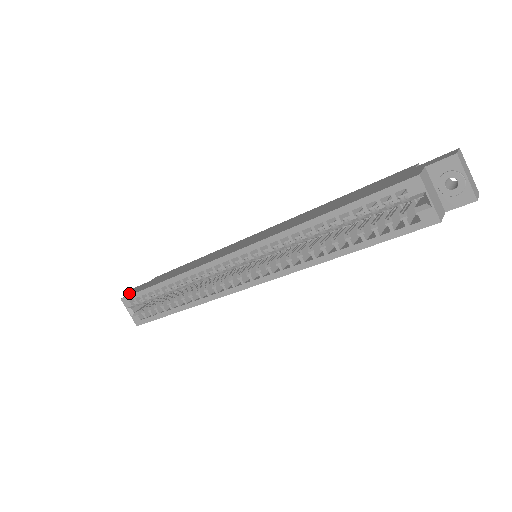
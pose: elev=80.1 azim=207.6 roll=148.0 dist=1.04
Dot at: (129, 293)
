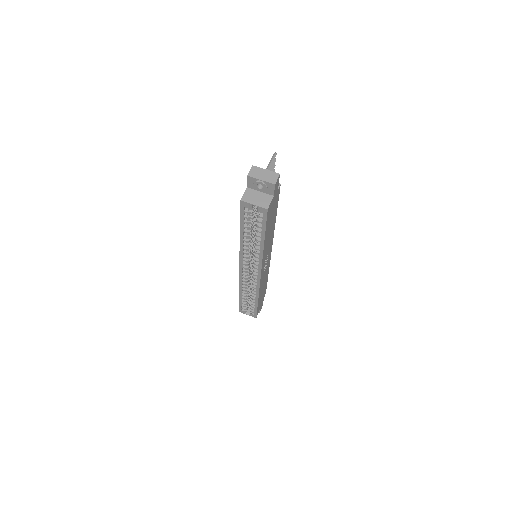
Dot at: occluded
